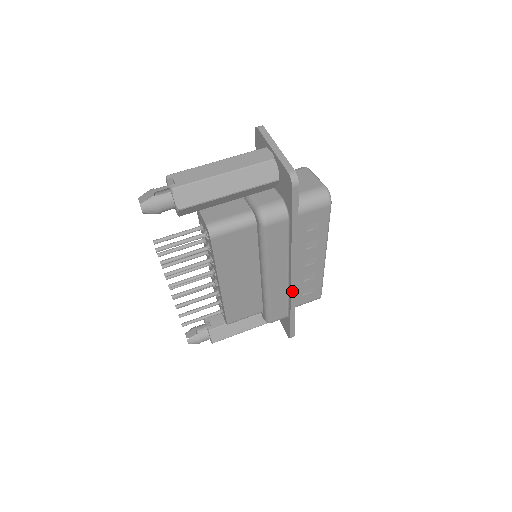
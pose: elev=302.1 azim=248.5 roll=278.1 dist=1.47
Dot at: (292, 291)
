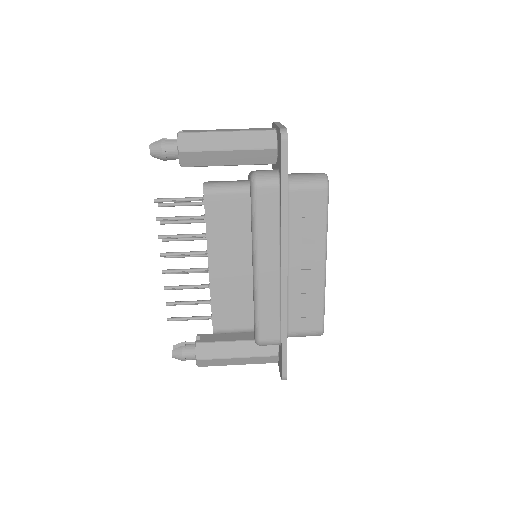
Dot at: (283, 293)
